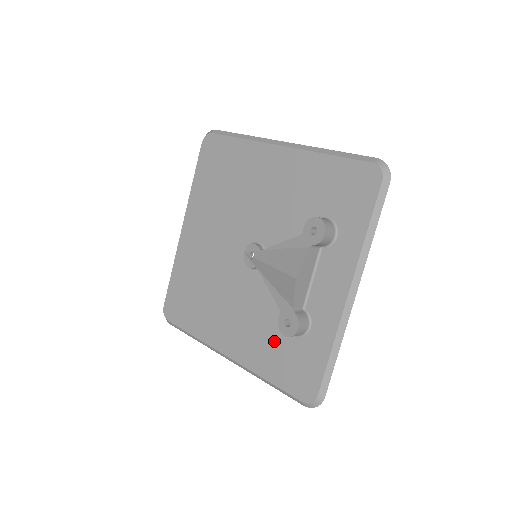
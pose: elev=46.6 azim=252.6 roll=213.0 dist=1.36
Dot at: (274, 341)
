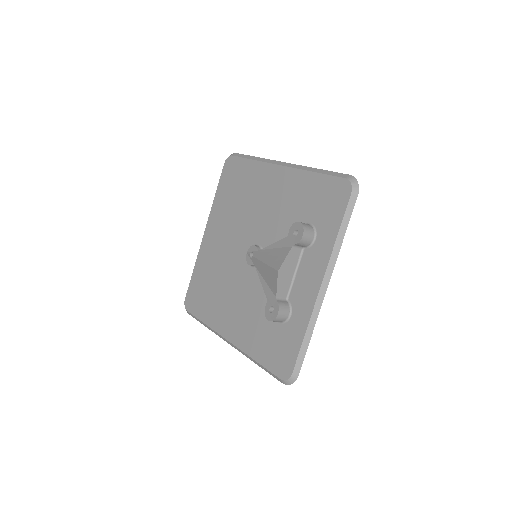
Dot at: (263, 327)
